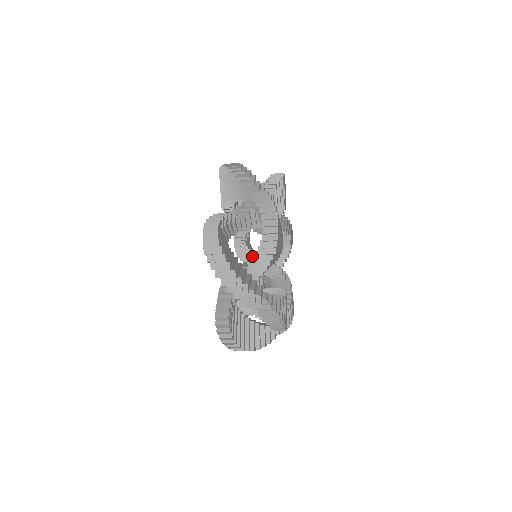
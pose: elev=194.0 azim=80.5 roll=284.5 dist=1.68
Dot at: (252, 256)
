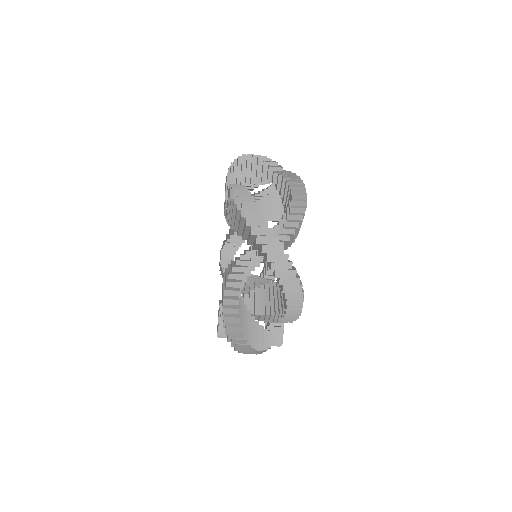
Dot at: (273, 227)
